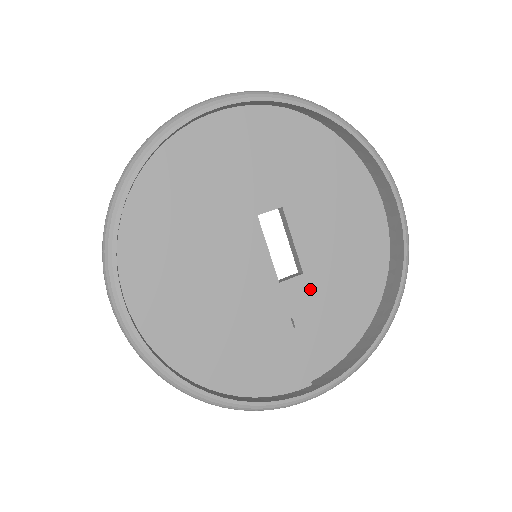
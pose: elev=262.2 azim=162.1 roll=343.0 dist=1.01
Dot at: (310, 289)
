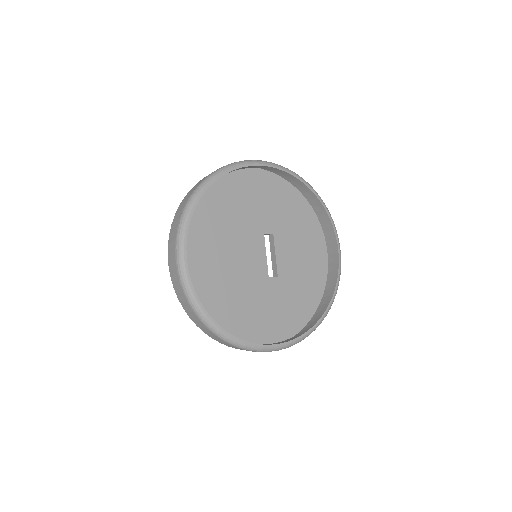
Dot at: (280, 287)
